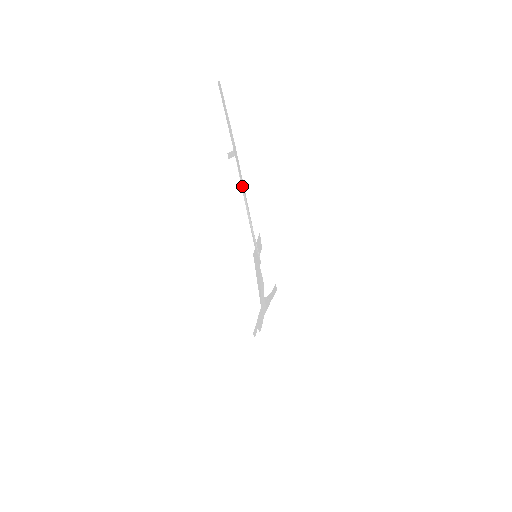
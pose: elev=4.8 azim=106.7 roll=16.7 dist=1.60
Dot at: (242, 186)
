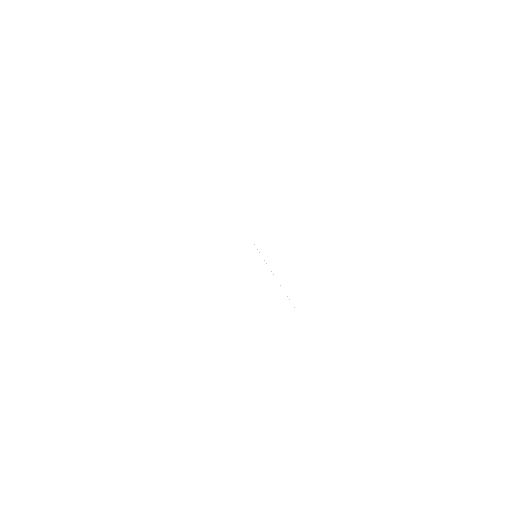
Dot at: occluded
